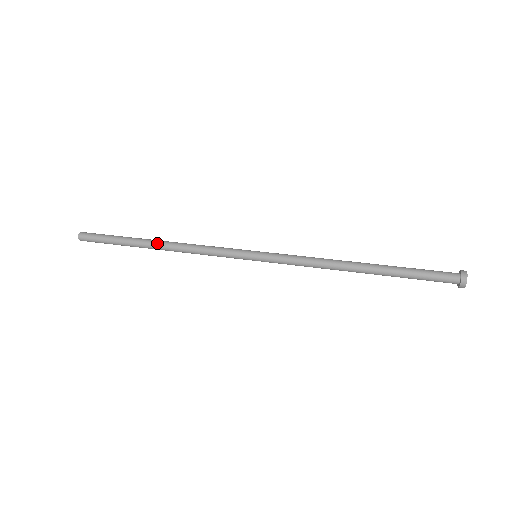
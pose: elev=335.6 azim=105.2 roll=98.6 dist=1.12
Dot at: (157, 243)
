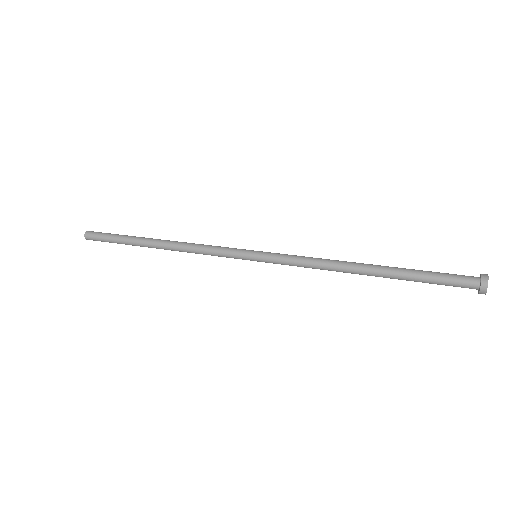
Dot at: (157, 246)
